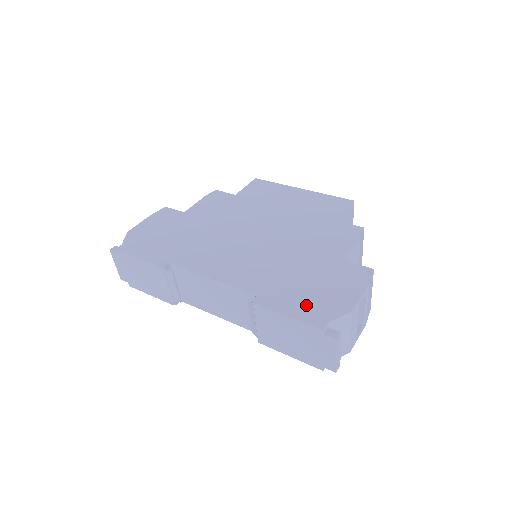
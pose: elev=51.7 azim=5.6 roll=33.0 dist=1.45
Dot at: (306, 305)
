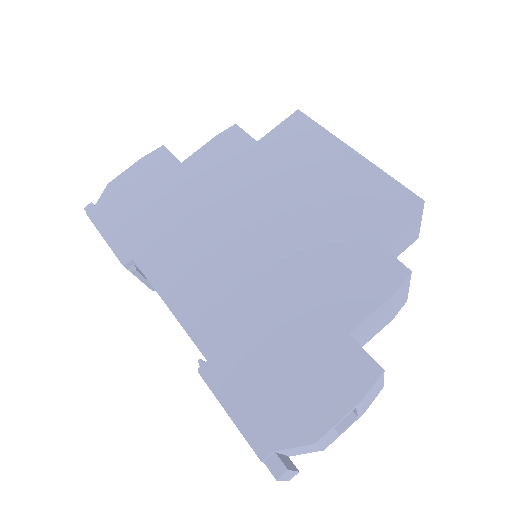
Dot at: (259, 406)
